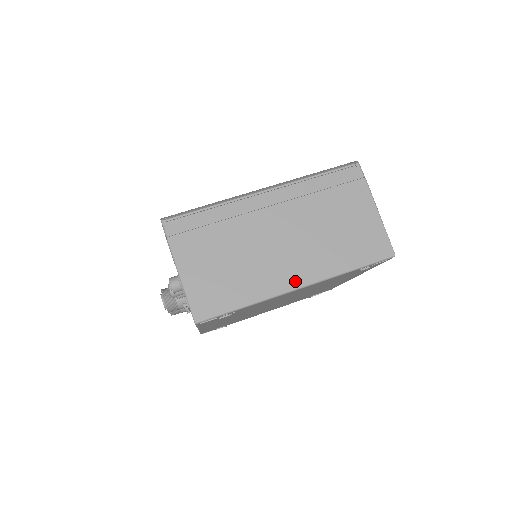
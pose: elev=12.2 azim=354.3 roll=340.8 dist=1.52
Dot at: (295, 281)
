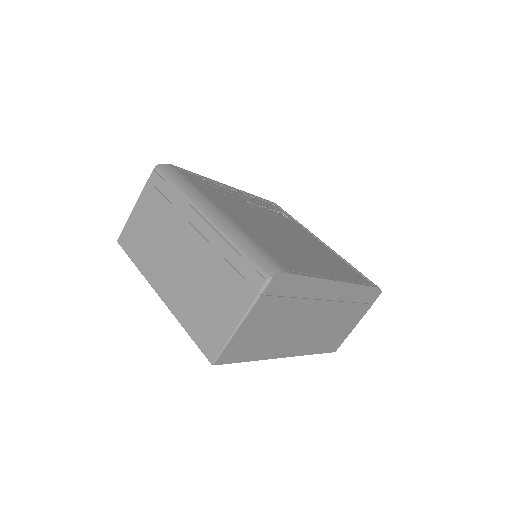
Dot at: (161, 289)
